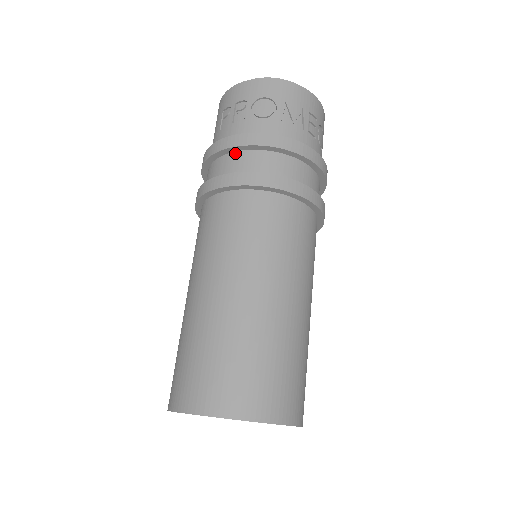
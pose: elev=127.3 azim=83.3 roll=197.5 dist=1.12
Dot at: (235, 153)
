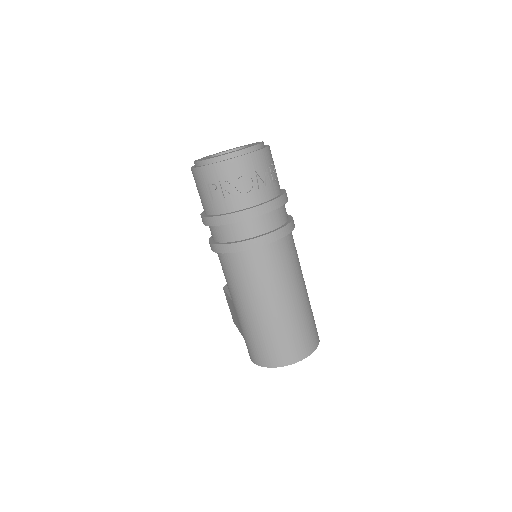
Dot at: (238, 223)
